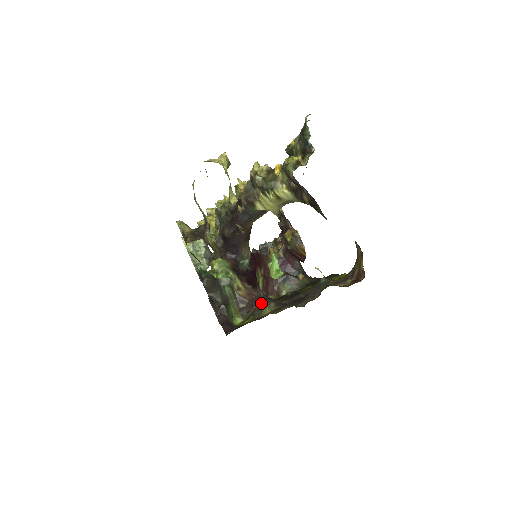
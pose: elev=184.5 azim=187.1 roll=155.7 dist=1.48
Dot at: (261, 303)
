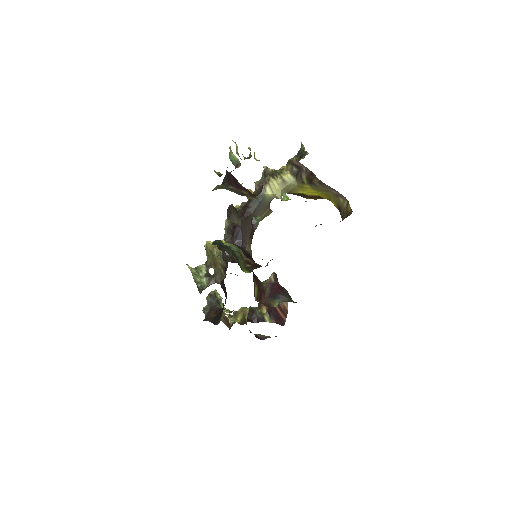
Dot at: occluded
